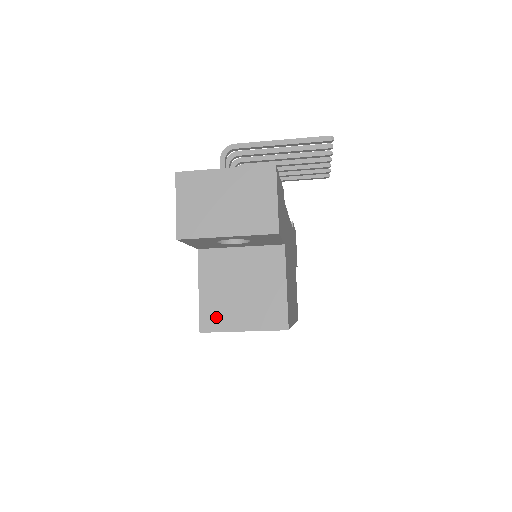
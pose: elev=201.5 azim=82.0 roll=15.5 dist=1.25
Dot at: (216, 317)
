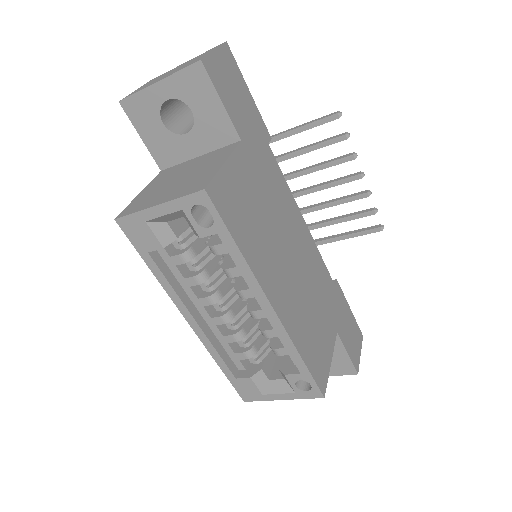
Dot at: (139, 204)
